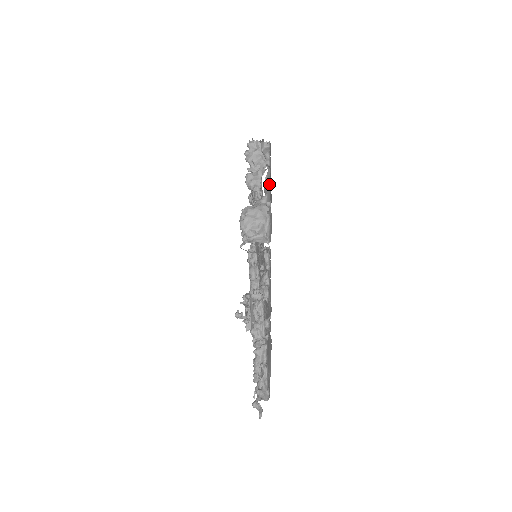
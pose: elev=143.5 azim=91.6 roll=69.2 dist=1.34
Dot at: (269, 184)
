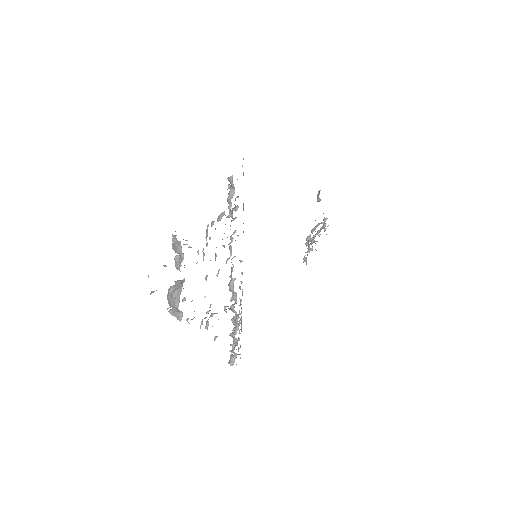
Dot at: occluded
